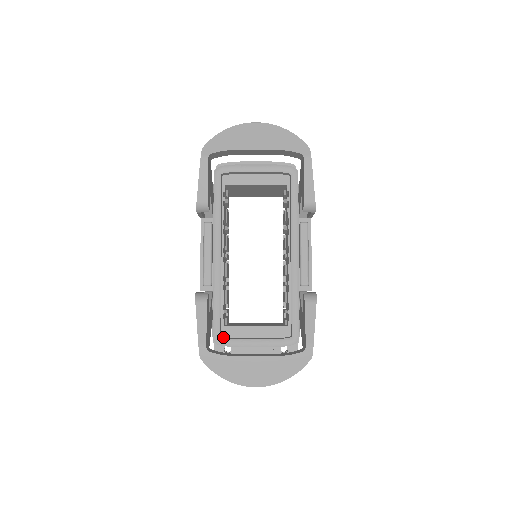
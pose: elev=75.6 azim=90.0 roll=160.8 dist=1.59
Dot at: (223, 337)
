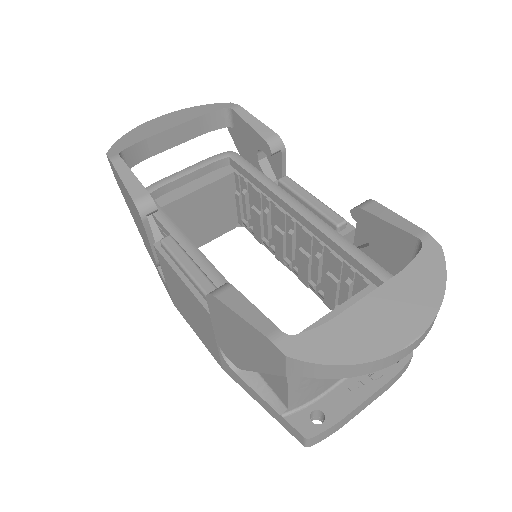
Dot at: occluded
